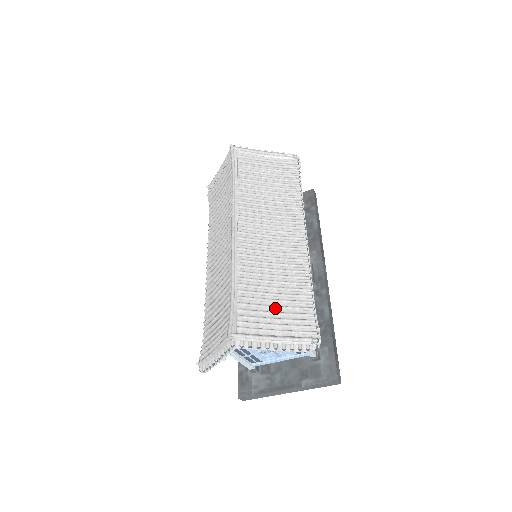
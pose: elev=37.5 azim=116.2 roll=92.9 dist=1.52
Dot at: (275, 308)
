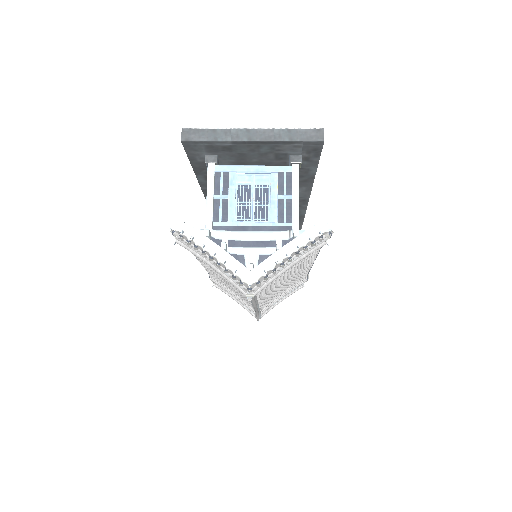
Dot at: (283, 291)
